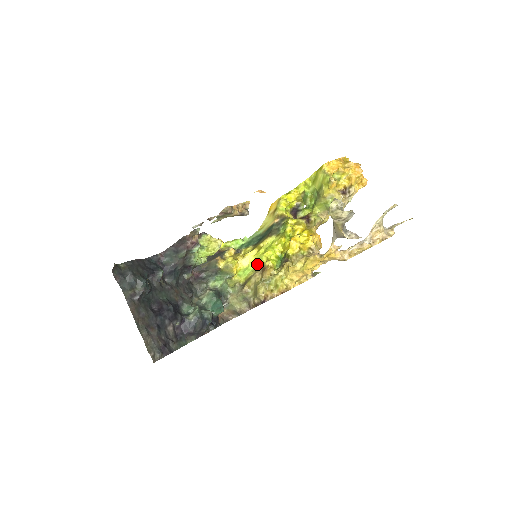
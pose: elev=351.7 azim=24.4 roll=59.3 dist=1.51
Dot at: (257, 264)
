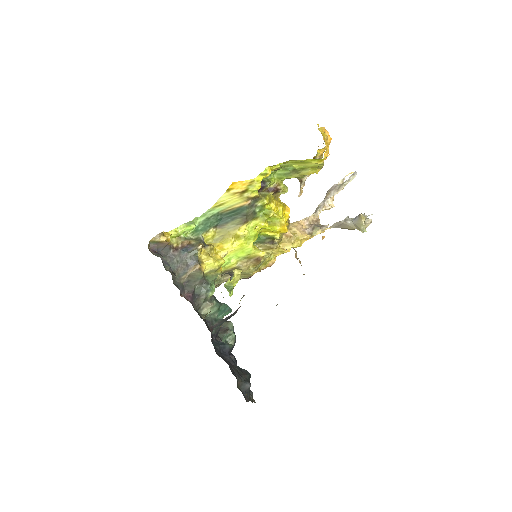
Dot at: (244, 255)
